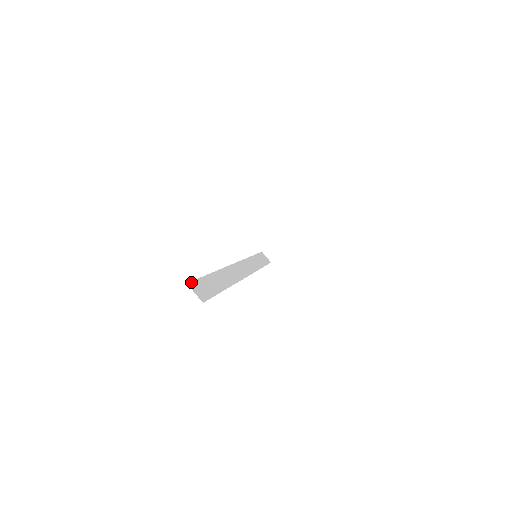
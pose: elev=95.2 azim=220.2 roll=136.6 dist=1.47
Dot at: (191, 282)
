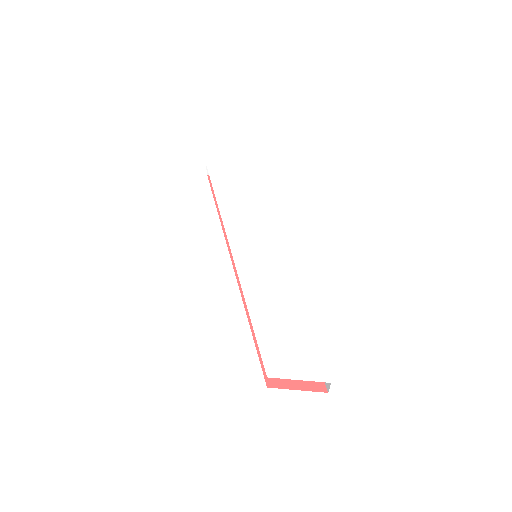
Dot at: occluded
